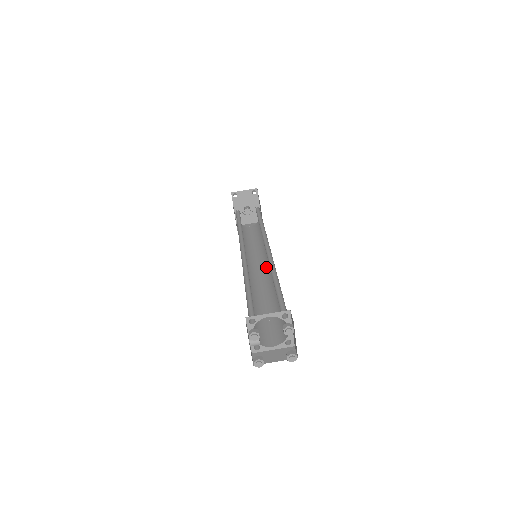
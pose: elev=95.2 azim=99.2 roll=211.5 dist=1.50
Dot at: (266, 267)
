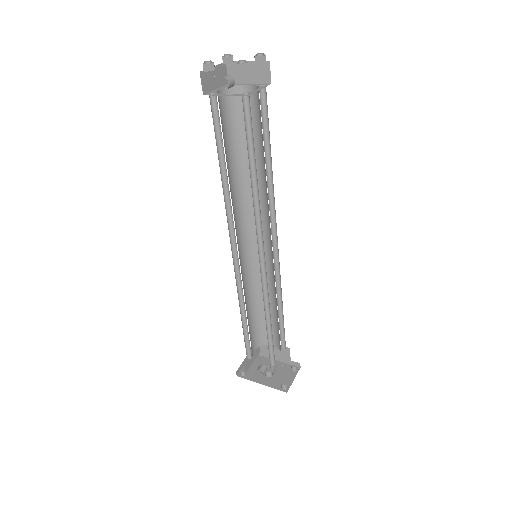
Dot at: (271, 245)
